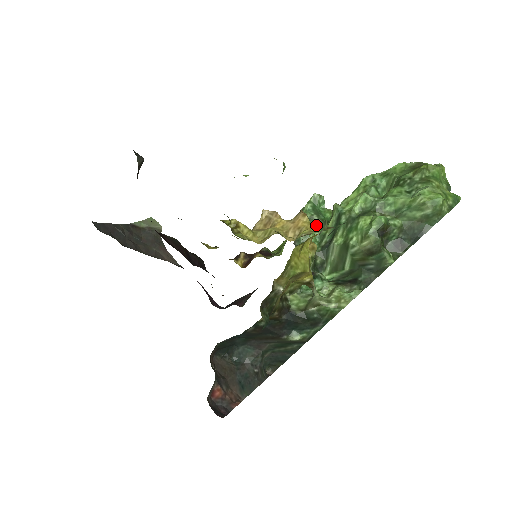
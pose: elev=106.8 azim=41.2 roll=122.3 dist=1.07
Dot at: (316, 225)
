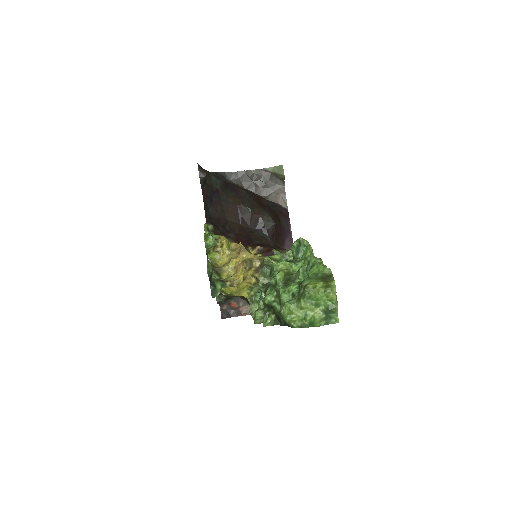
Dot at: (239, 277)
